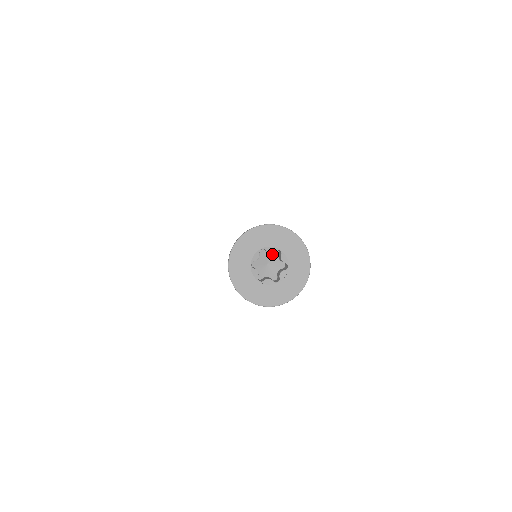
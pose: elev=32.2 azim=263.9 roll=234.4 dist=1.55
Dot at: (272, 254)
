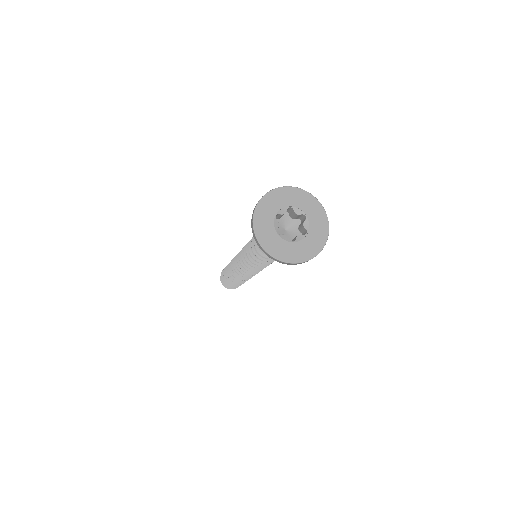
Dot at: (294, 222)
